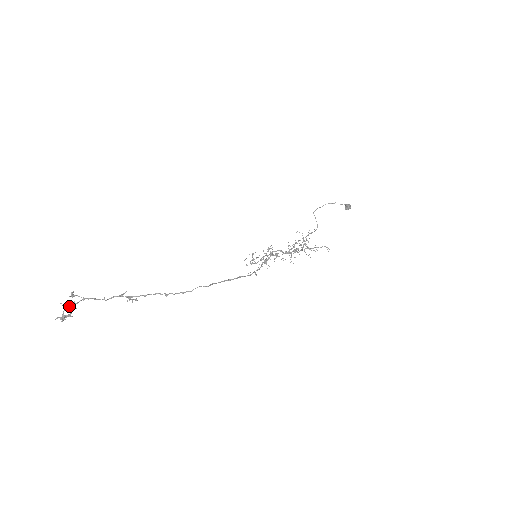
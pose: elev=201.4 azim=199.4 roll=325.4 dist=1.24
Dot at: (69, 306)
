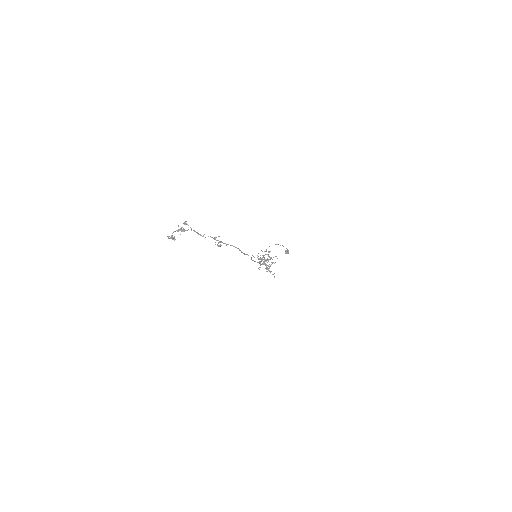
Dot at: occluded
